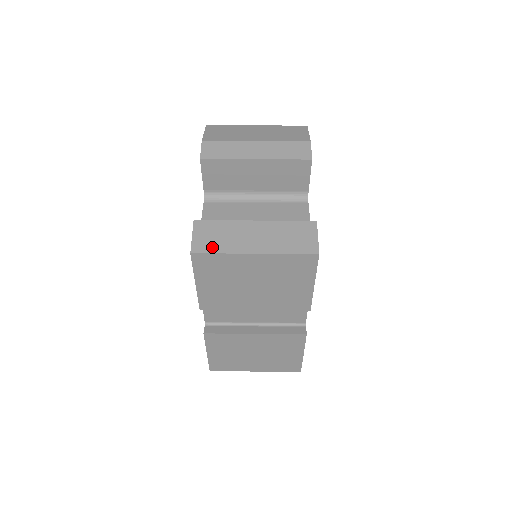
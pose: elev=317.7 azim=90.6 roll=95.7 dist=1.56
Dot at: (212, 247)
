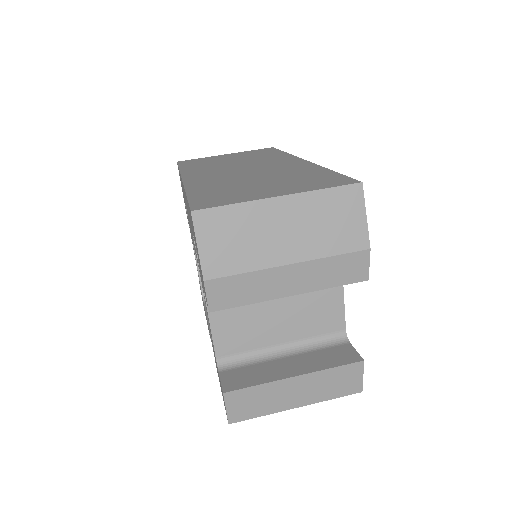
Dot at: (251, 414)
